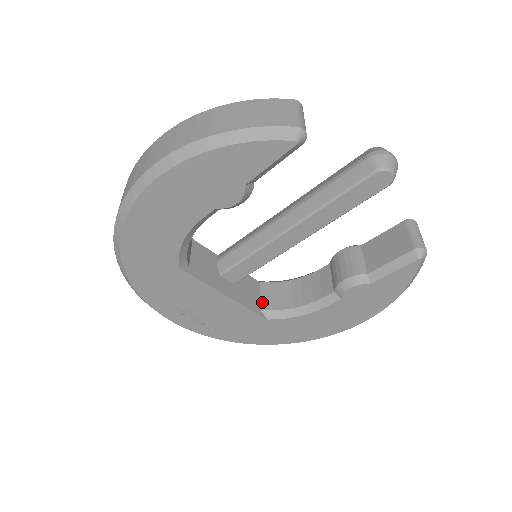
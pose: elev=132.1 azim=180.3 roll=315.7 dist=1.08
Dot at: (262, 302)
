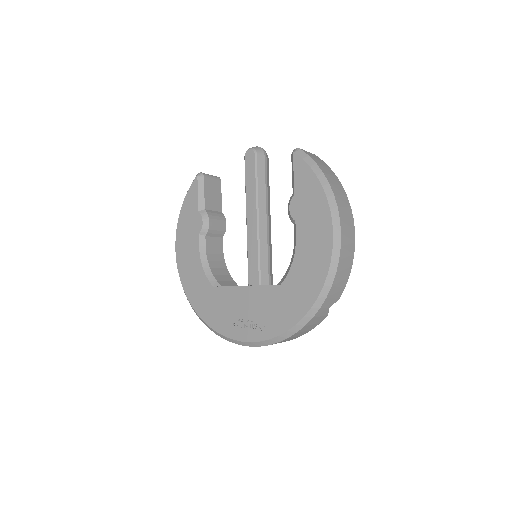
Dot at: occluded
